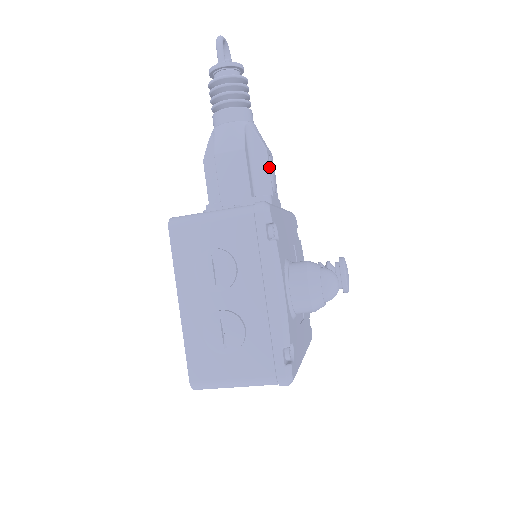
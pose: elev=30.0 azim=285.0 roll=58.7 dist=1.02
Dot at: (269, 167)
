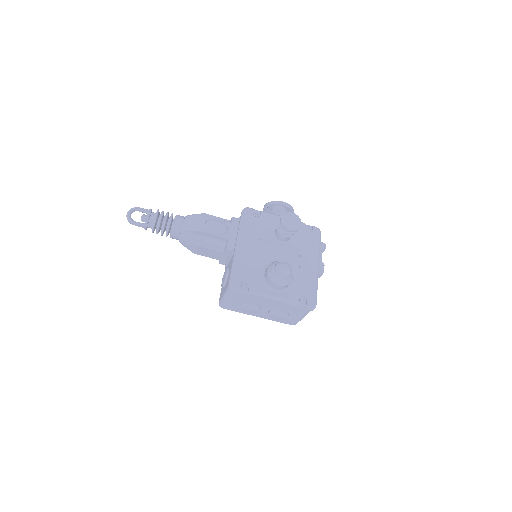
Dot at: (212, 233)
